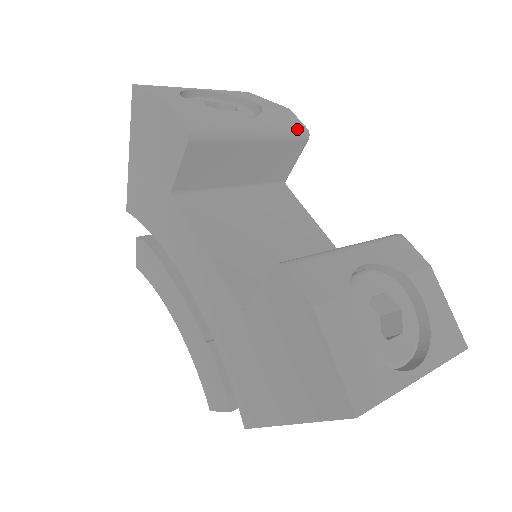
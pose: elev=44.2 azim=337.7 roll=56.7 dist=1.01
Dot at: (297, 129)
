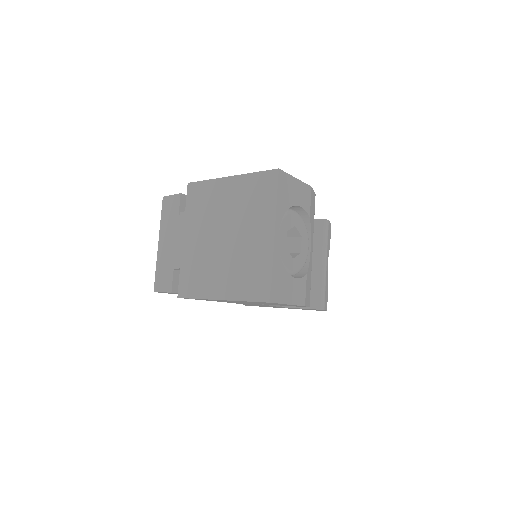
Dot at: occluded
